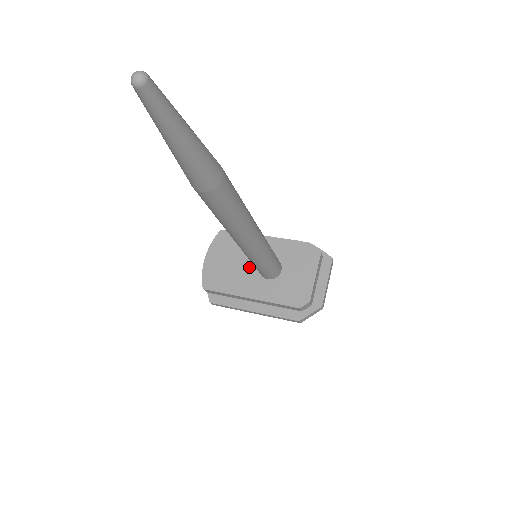
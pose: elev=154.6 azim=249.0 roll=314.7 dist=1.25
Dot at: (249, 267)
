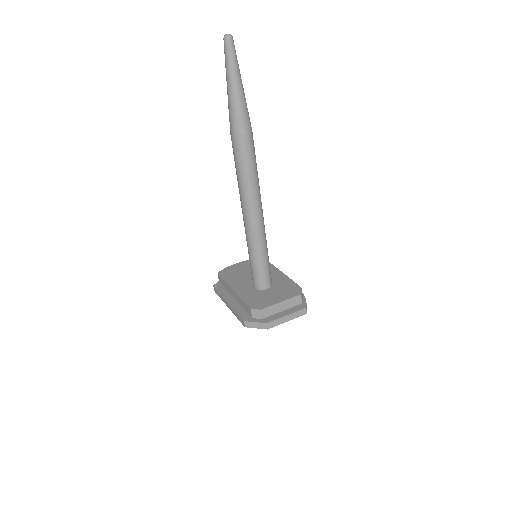
Dot at: occluded
